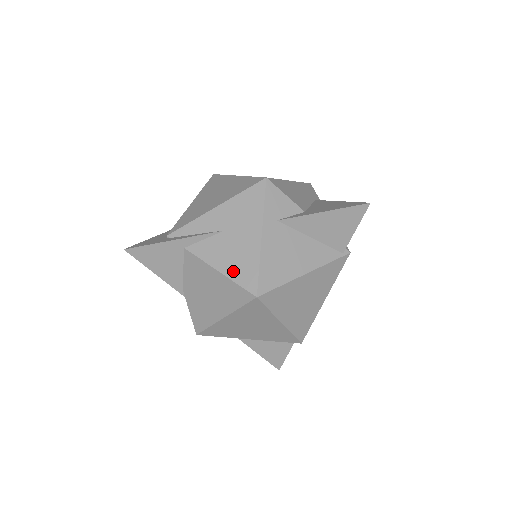
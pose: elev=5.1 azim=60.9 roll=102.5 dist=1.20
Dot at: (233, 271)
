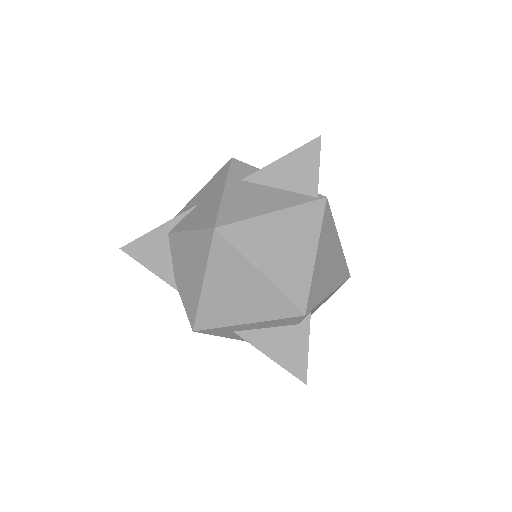
Dot at: (199, 223)
